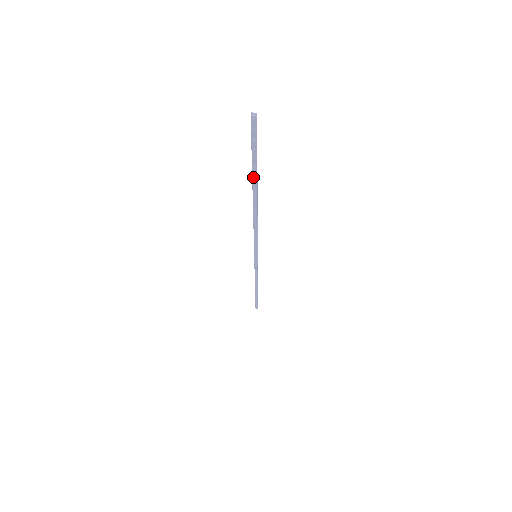
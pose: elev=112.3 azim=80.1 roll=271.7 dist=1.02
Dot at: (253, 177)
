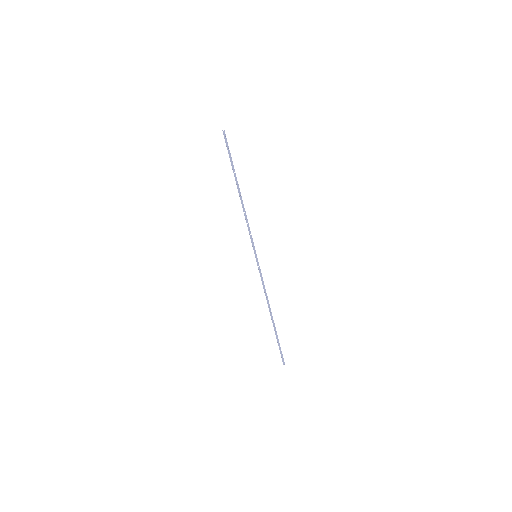
Dot at: (233, 169)
